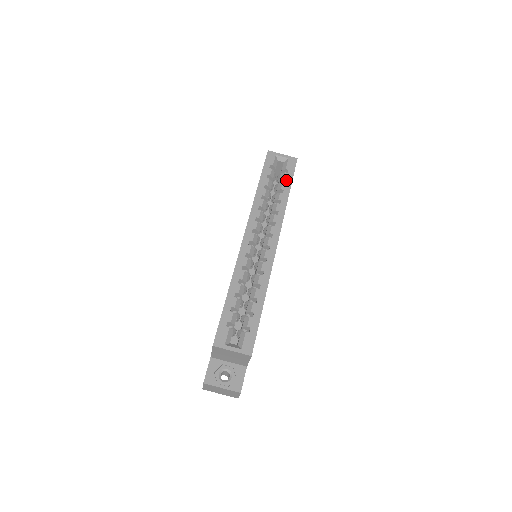
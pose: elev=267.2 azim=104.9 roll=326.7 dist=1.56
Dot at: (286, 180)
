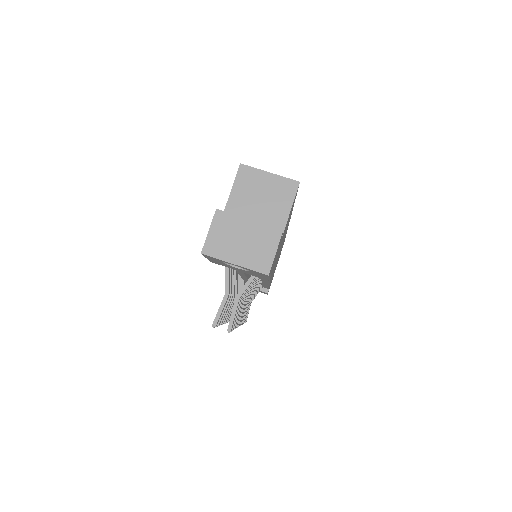
Dot at: occluded
